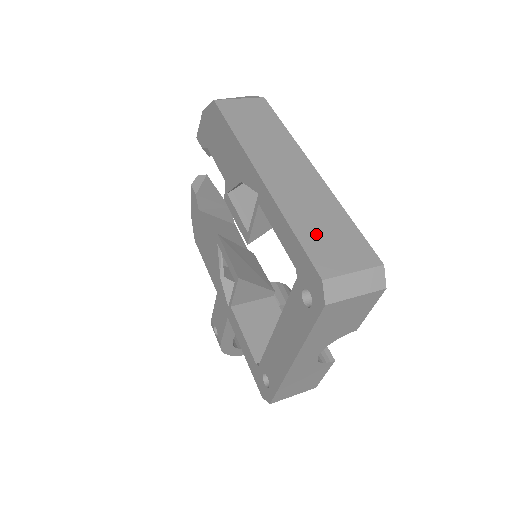
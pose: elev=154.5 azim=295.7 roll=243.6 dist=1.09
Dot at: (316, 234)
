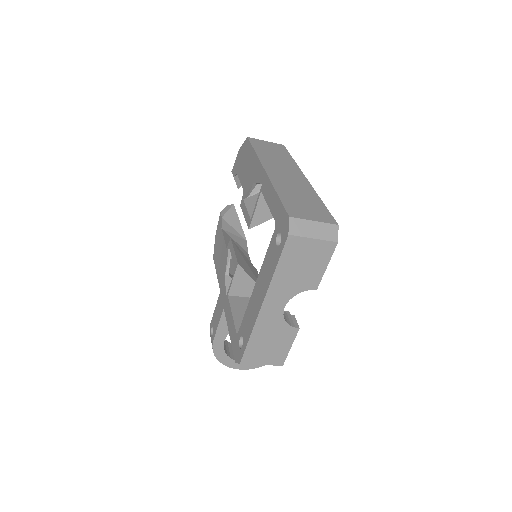
Dot at: (294, 200)
